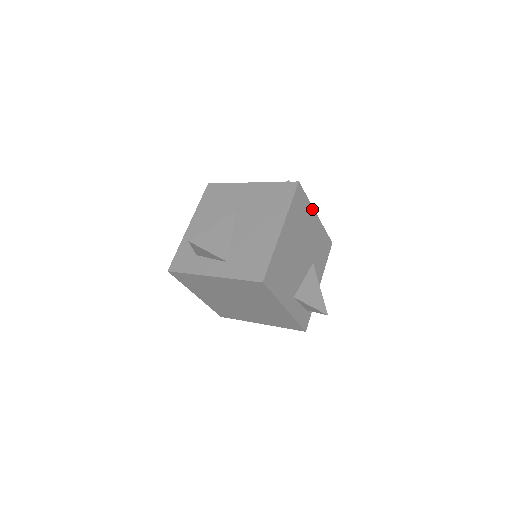
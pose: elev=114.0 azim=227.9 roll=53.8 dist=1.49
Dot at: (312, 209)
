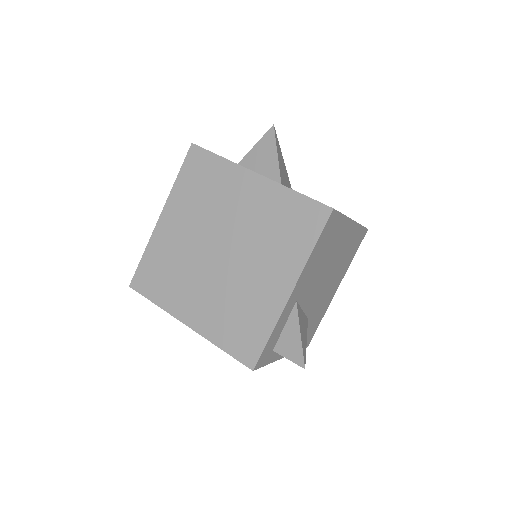
Dot at: (344, 275)
